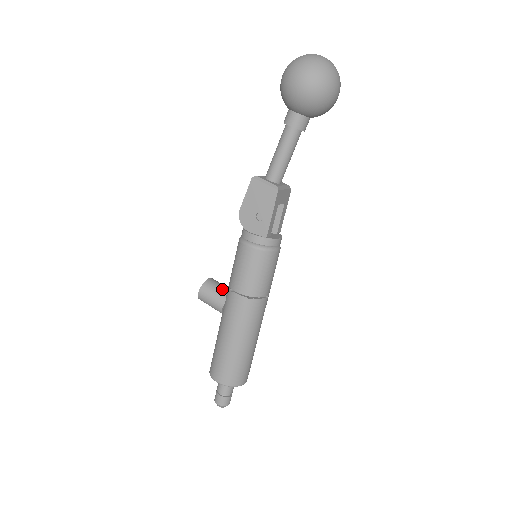
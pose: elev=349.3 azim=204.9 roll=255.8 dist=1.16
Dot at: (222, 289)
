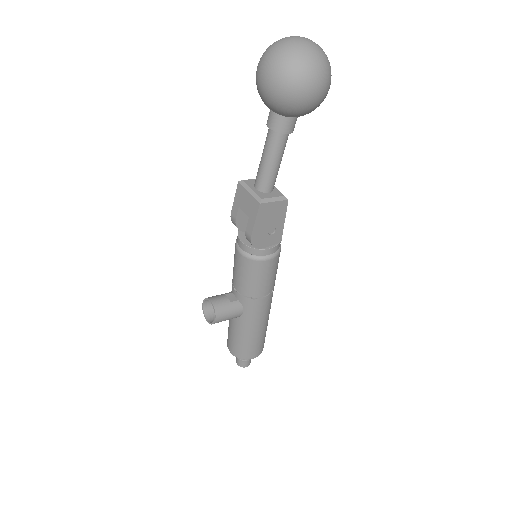
Dot at: (231, 301)
